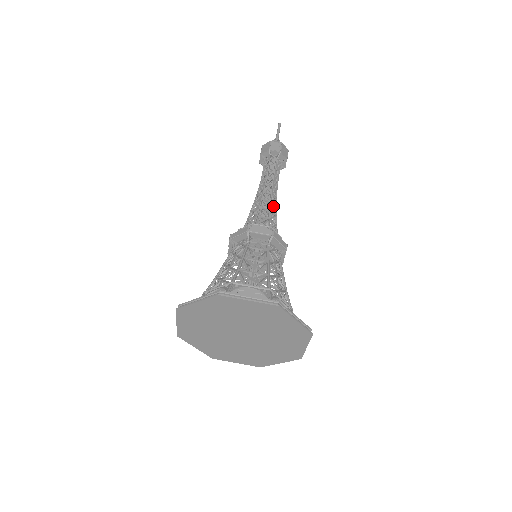
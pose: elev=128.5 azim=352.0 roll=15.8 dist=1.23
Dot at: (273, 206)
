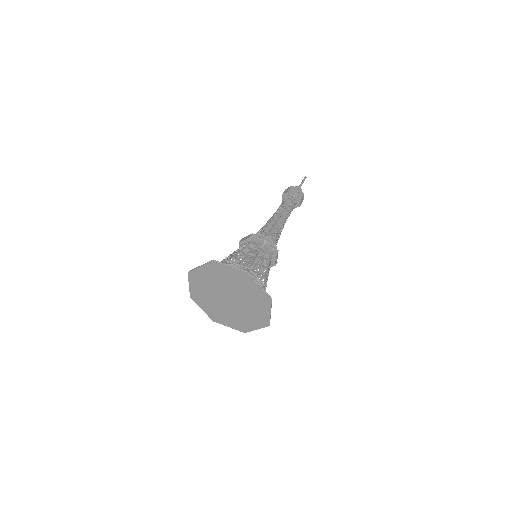
Dot at: (272, 223)
